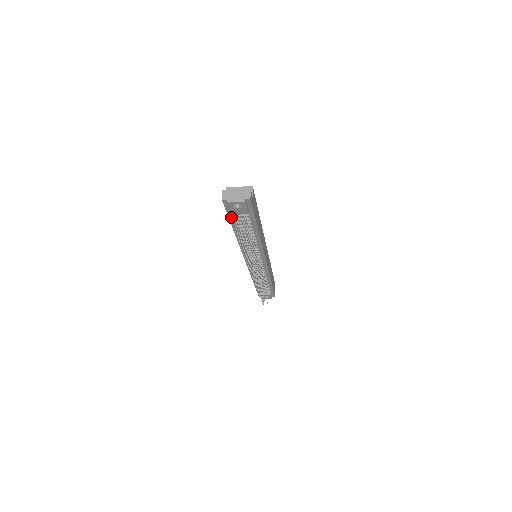
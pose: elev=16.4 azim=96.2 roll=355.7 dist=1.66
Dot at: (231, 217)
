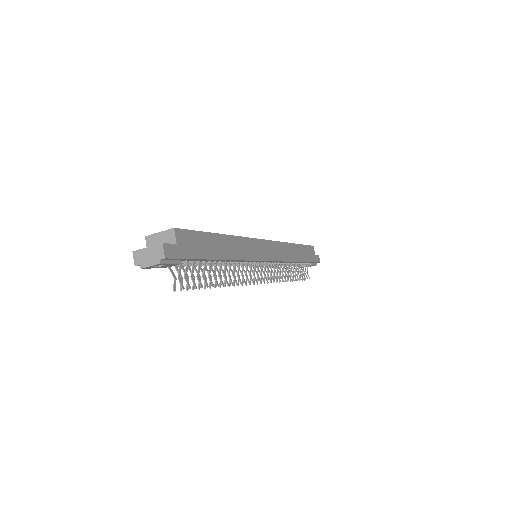
Dot at: occluded
